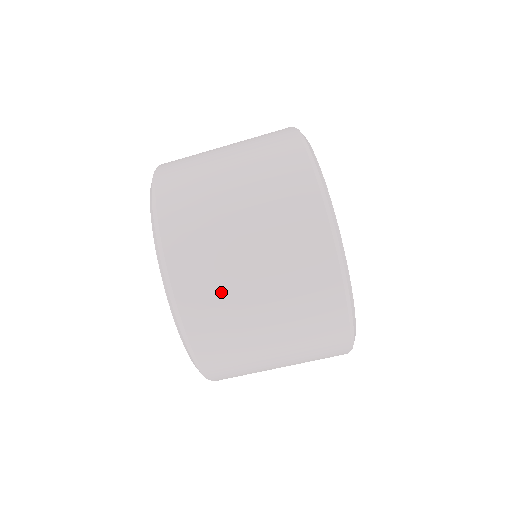
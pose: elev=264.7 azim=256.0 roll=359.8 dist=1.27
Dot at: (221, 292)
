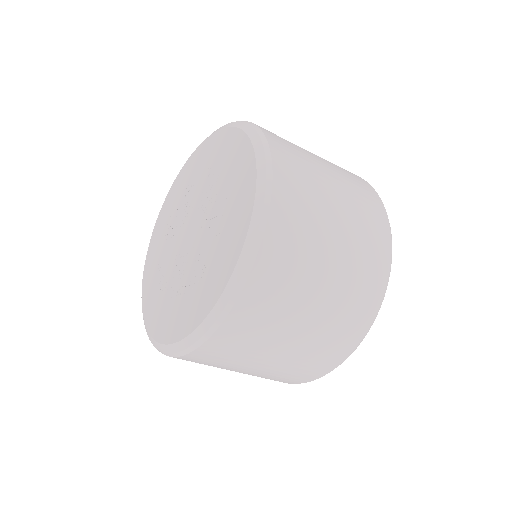
Dot at: occluded
